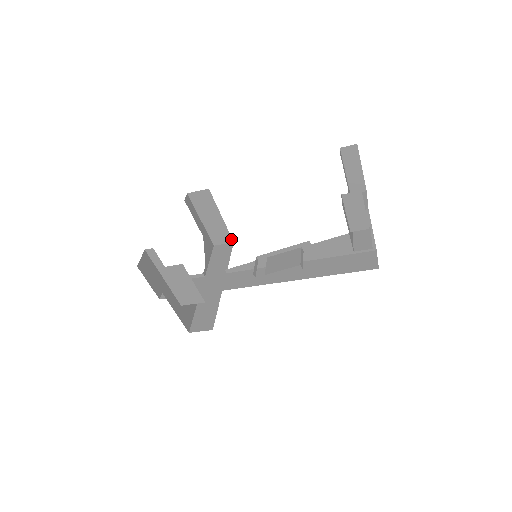
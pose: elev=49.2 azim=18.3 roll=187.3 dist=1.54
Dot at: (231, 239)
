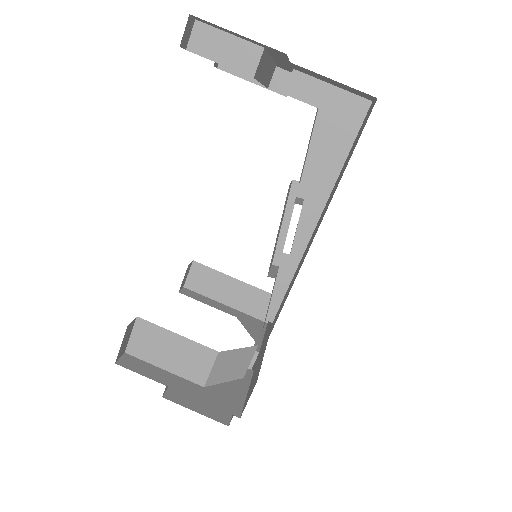
Dot at: occluded
